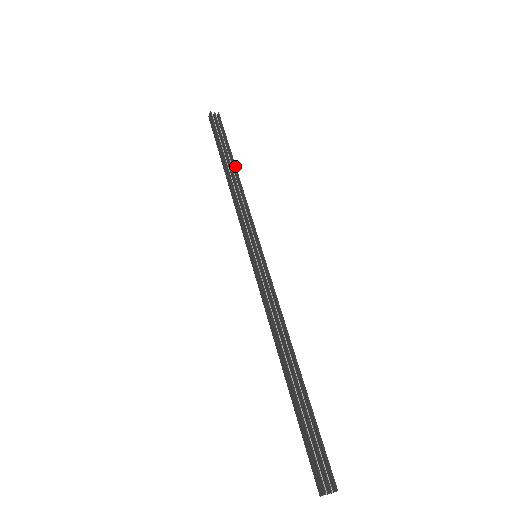
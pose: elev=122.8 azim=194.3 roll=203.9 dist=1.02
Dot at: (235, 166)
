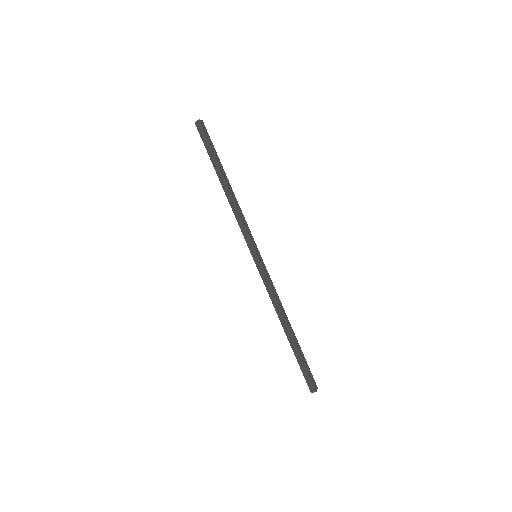
Dot at: occluded
